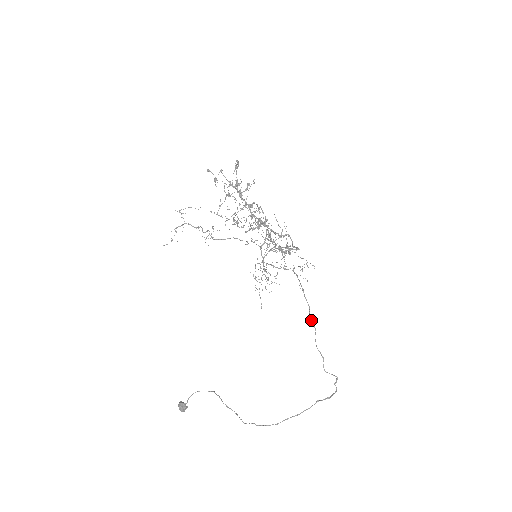
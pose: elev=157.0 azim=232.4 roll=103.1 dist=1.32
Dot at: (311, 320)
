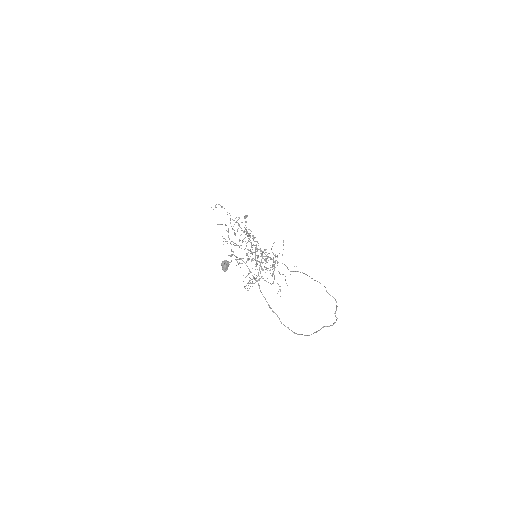
Dot at: occluded
